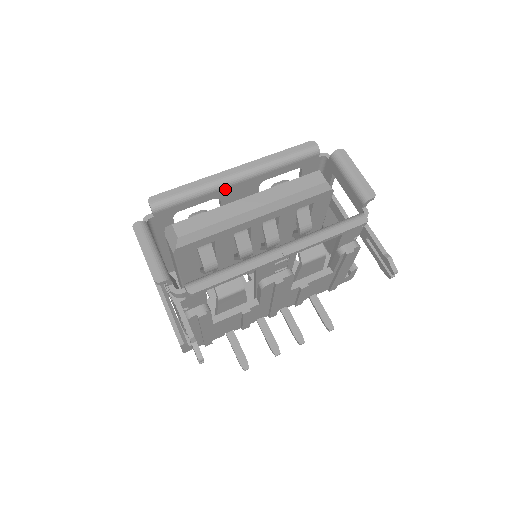
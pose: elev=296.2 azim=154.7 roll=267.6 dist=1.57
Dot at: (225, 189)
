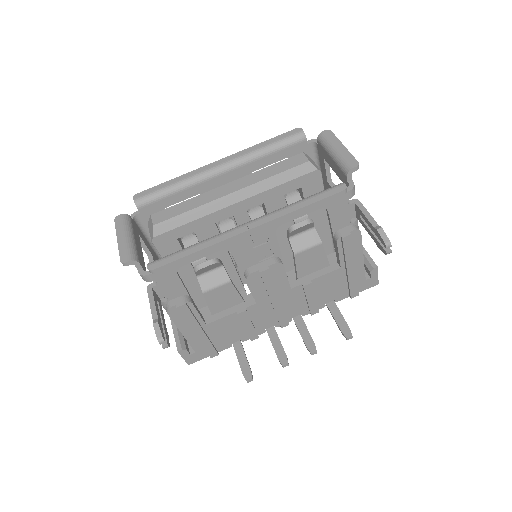
Dot at: (208, 182)
